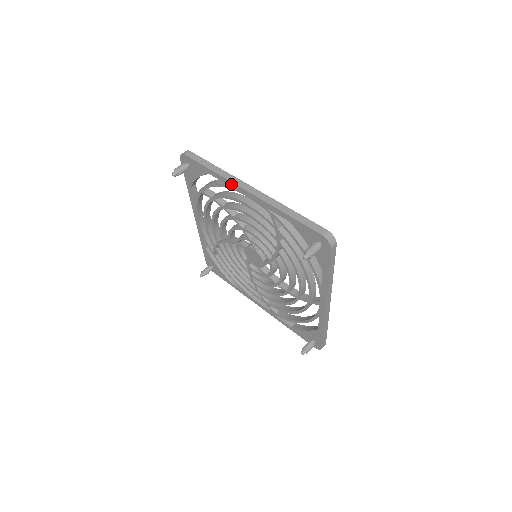
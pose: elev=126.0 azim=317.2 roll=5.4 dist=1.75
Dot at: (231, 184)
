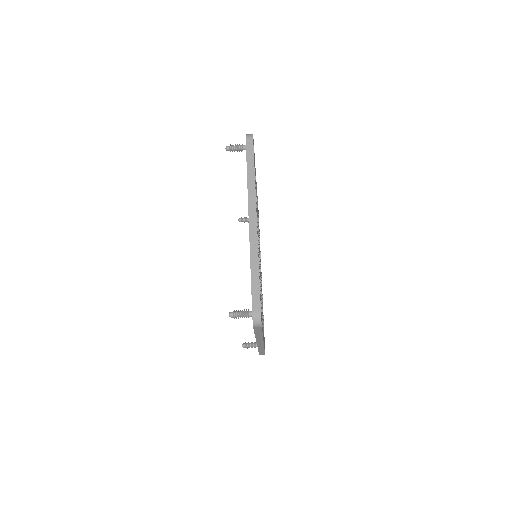
Dot at: (248, 201)
